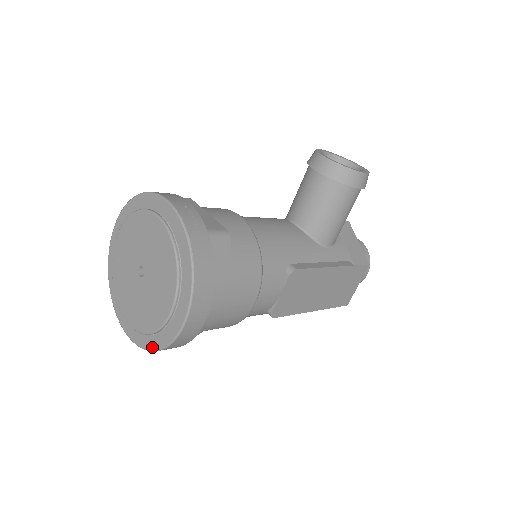
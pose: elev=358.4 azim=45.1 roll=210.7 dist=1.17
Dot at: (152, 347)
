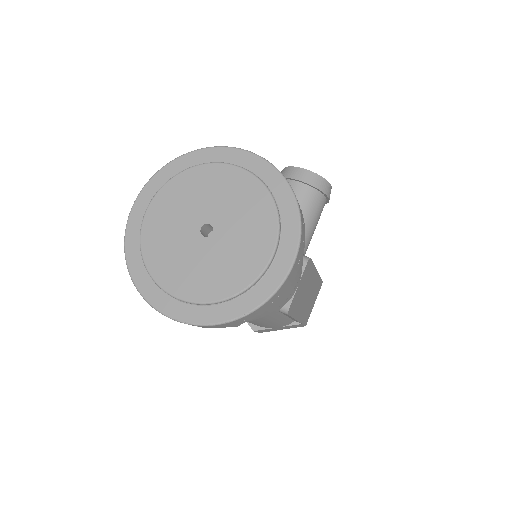
Dot at: (233, 315)
